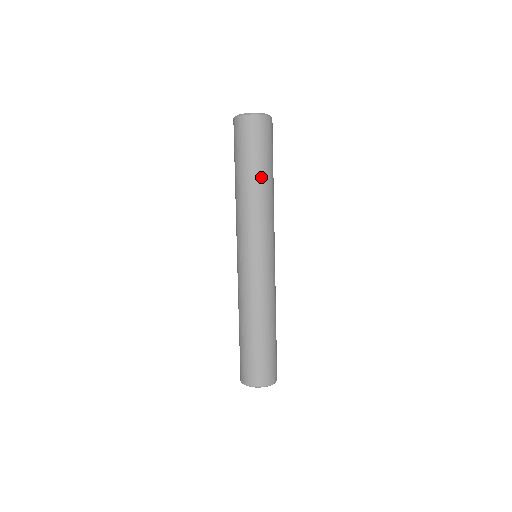
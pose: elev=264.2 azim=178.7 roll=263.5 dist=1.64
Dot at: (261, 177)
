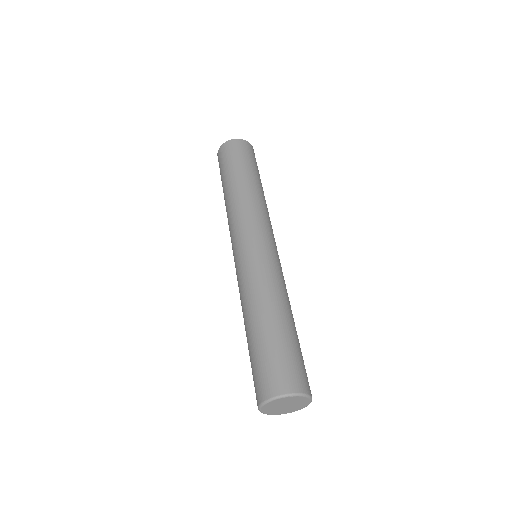
Dot at: (256, 180)
